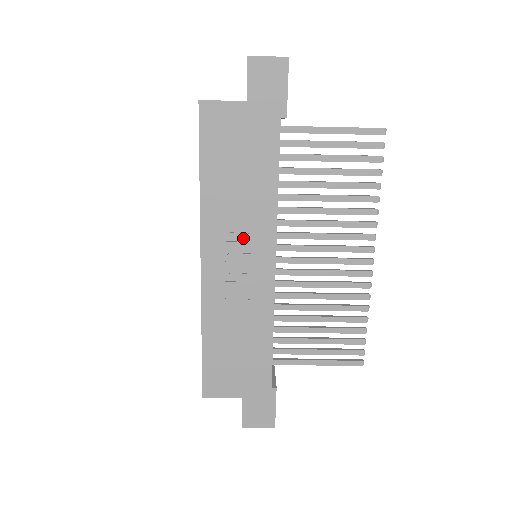
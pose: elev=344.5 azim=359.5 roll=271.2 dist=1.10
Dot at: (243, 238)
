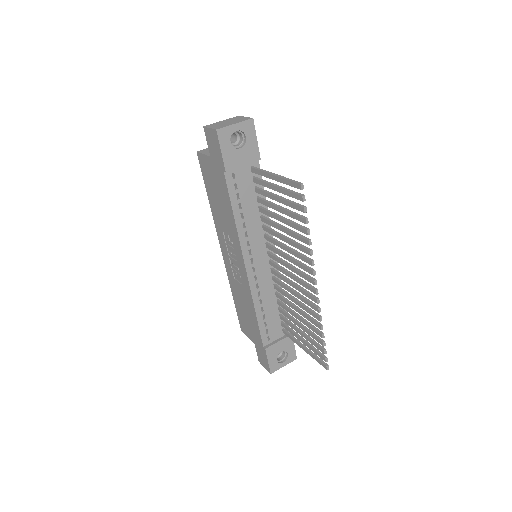
Dot at: (231, 245)
